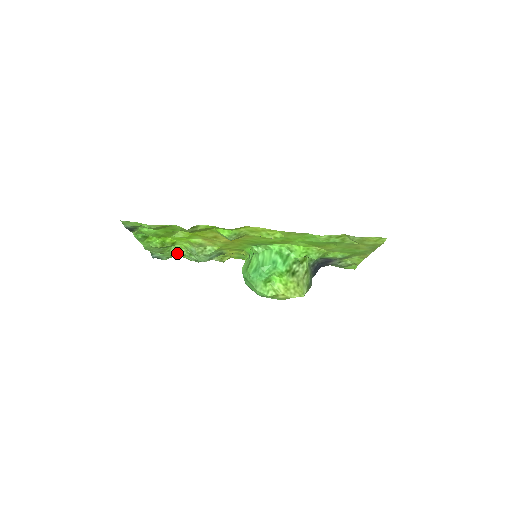
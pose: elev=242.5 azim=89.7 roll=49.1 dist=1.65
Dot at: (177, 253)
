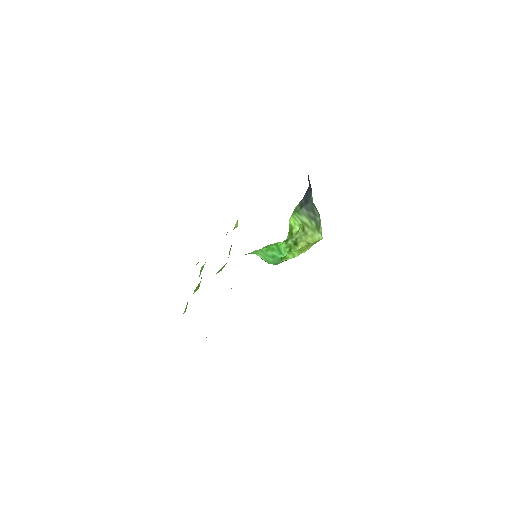
Dot at: occluded
